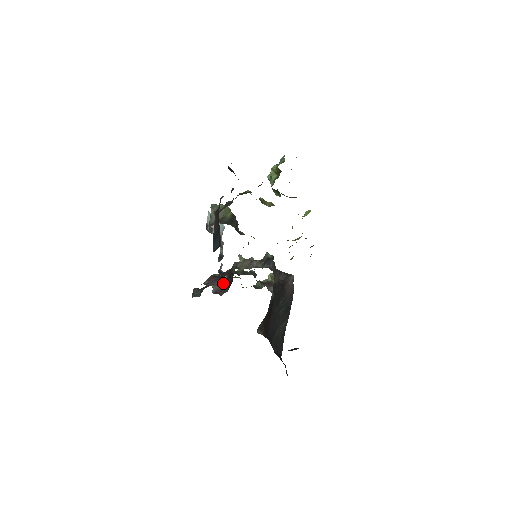
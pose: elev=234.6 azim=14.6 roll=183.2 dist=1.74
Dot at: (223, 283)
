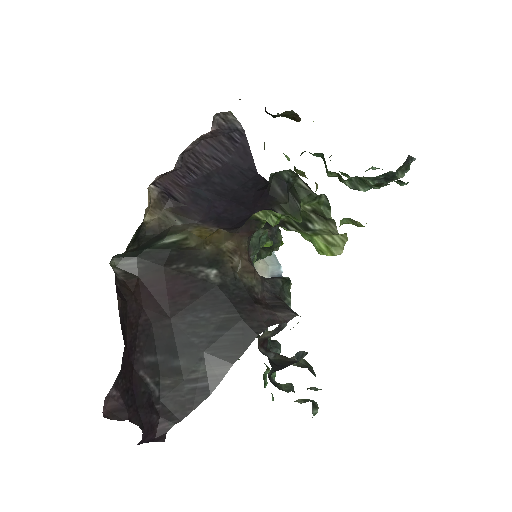
Dot at: occluded
